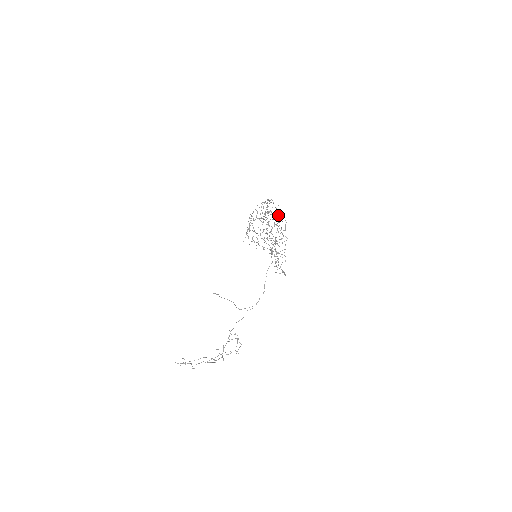
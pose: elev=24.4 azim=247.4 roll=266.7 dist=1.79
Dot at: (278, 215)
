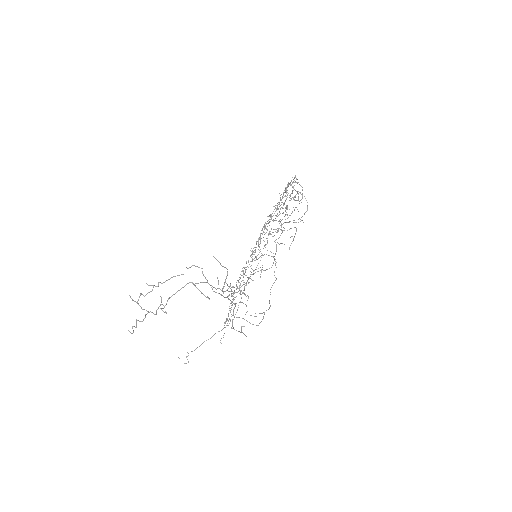
Dot at: (282, 198)
